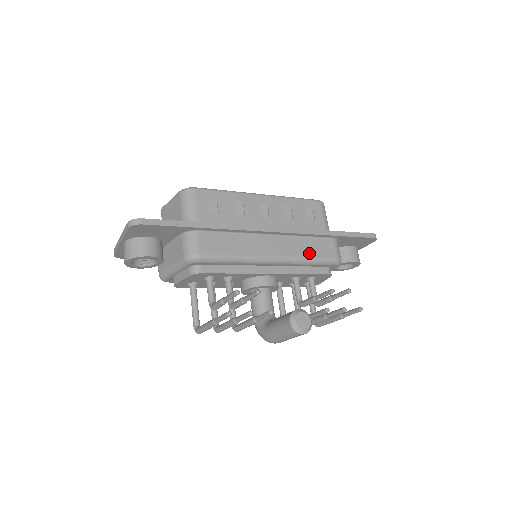
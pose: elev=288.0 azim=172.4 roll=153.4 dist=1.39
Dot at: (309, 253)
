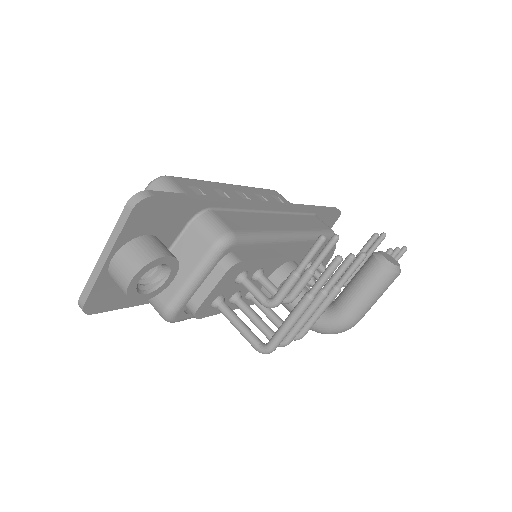
Dot at: (312, 227)
